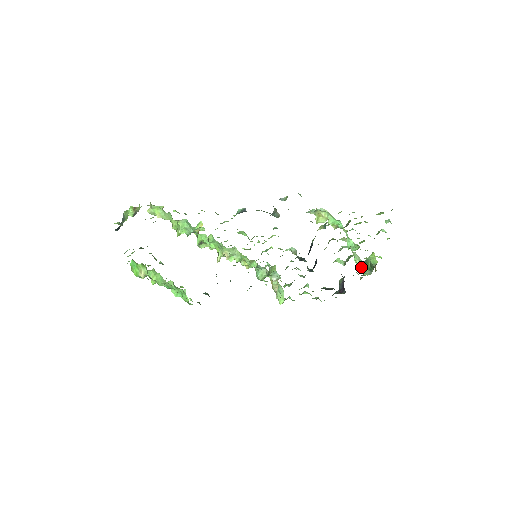
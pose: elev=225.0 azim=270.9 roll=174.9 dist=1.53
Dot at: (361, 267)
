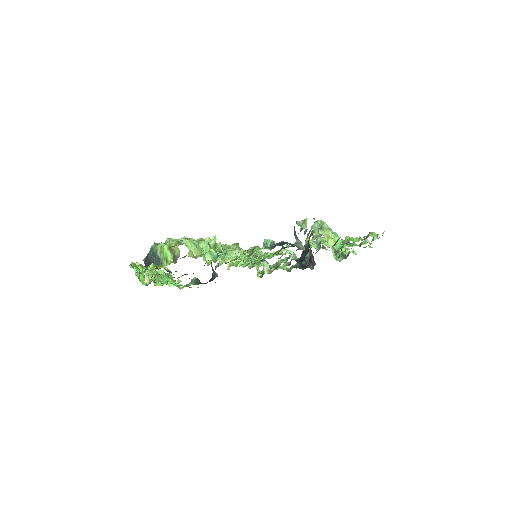
Dot at: (335, 256)
